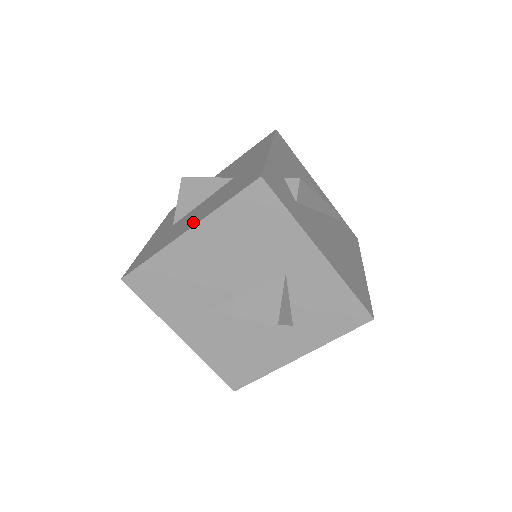
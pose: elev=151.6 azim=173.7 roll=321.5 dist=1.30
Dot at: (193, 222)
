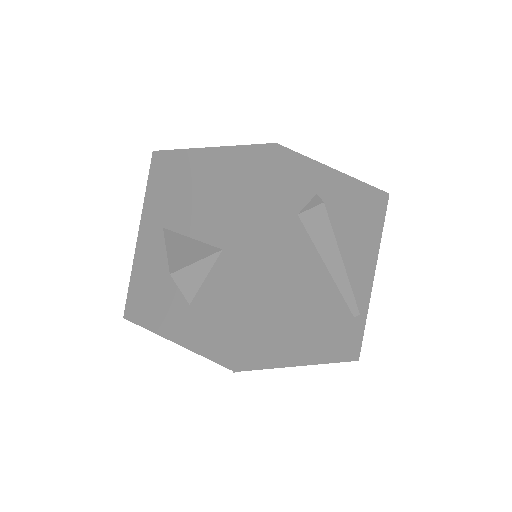
Dot at: occluded
